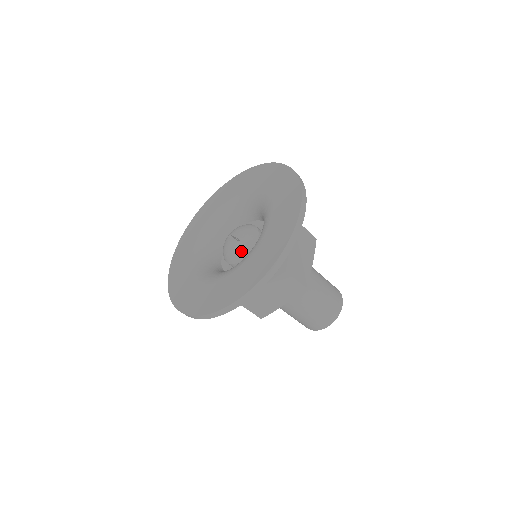
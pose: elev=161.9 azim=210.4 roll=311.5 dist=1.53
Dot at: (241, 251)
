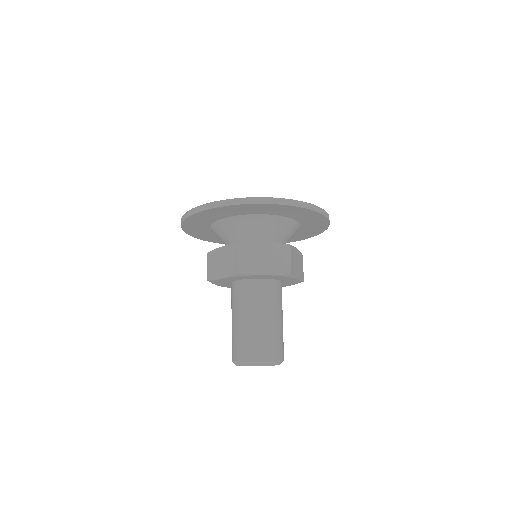
Dot at: occluded
